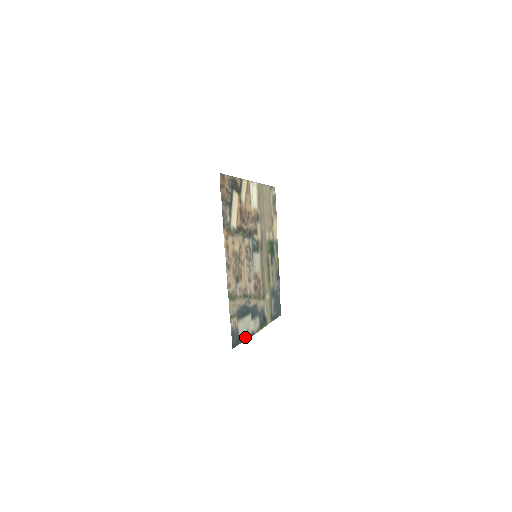
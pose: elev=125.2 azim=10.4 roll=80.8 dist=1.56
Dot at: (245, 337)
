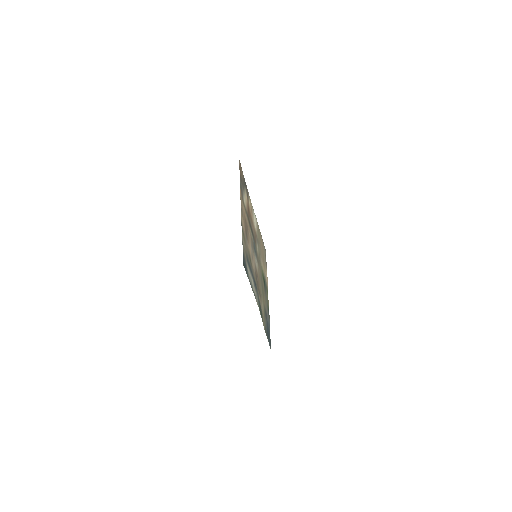
Dot at: (250, 283)
